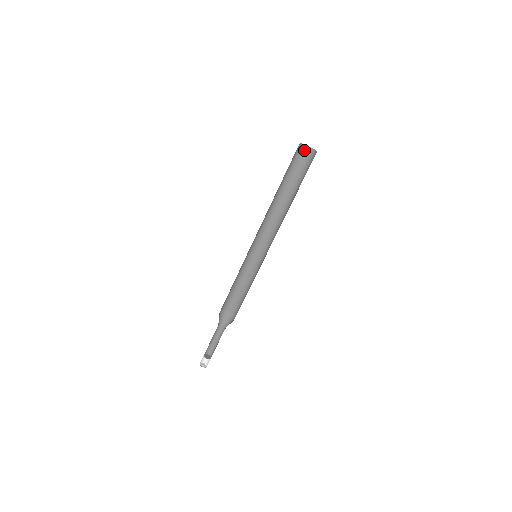
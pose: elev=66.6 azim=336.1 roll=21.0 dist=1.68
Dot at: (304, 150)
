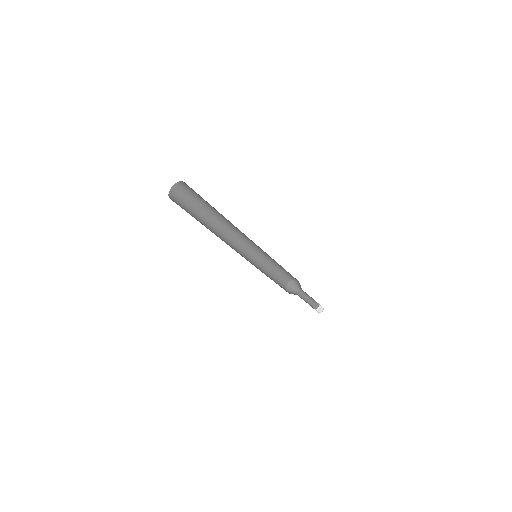
Dot at: (178, 187)
